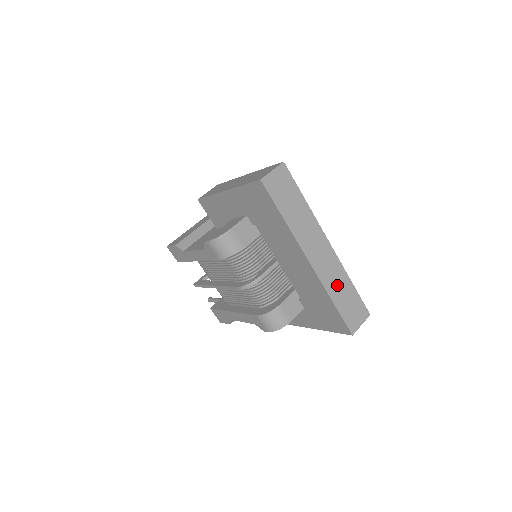
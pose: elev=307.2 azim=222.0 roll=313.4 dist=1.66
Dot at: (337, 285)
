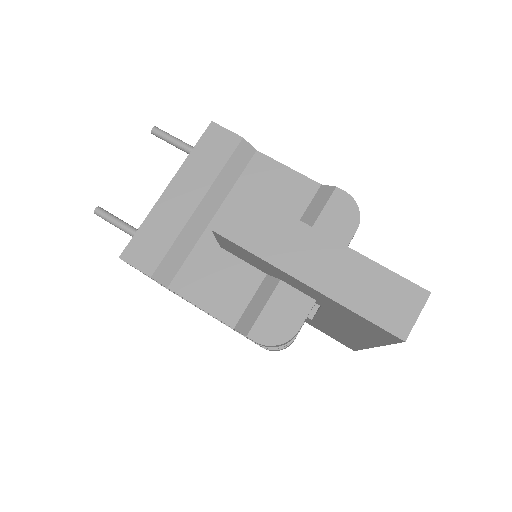
Dot at: occluded
